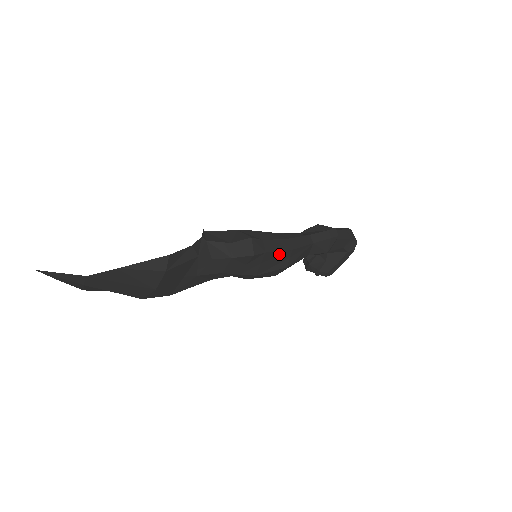
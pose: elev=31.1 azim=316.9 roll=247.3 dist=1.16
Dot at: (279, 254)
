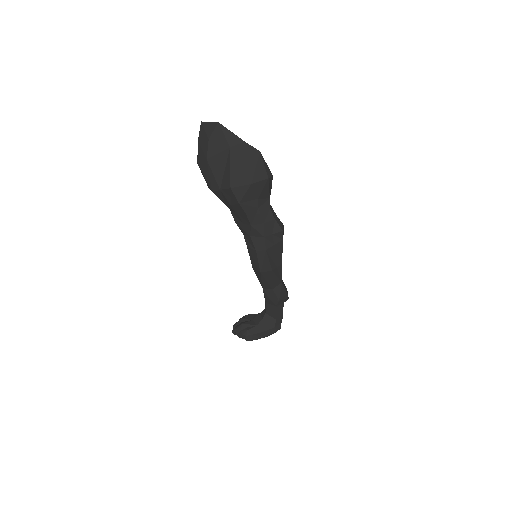
Dot at: (279, 255)
